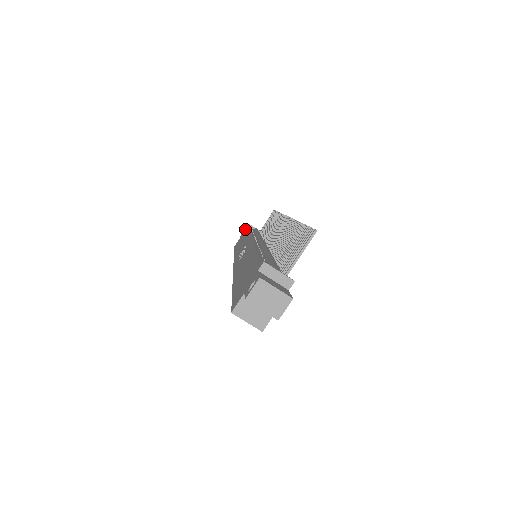
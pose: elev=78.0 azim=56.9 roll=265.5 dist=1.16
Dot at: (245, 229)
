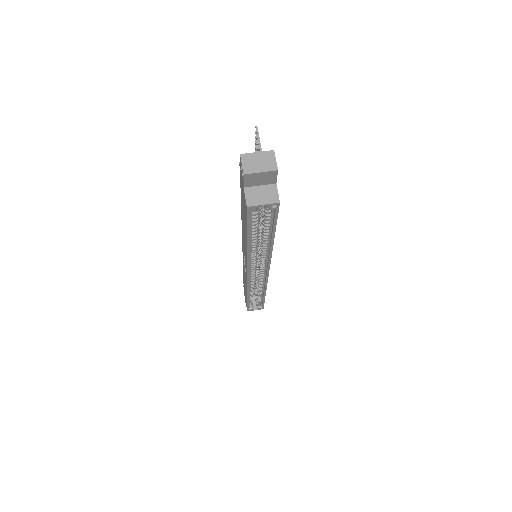
Dot at: (244, 292)
